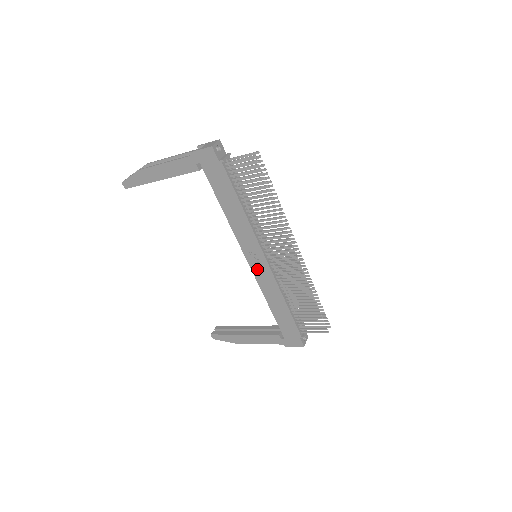
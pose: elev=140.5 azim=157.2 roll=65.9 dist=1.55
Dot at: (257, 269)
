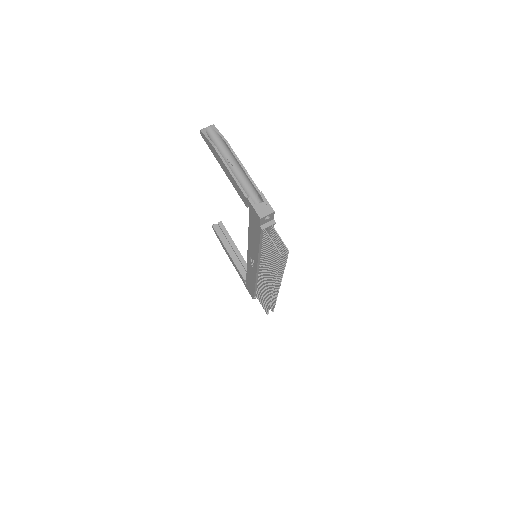
Dot at: (250, 262)
